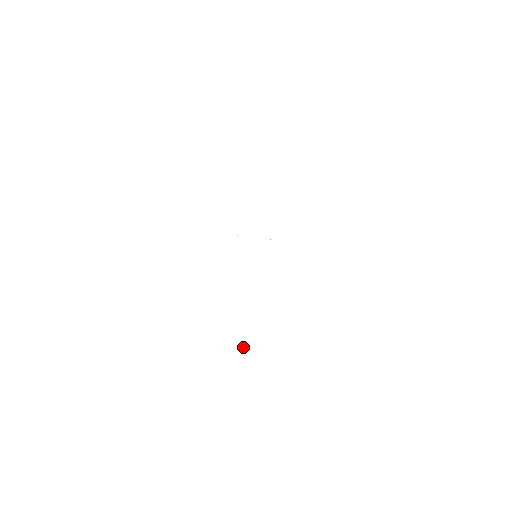
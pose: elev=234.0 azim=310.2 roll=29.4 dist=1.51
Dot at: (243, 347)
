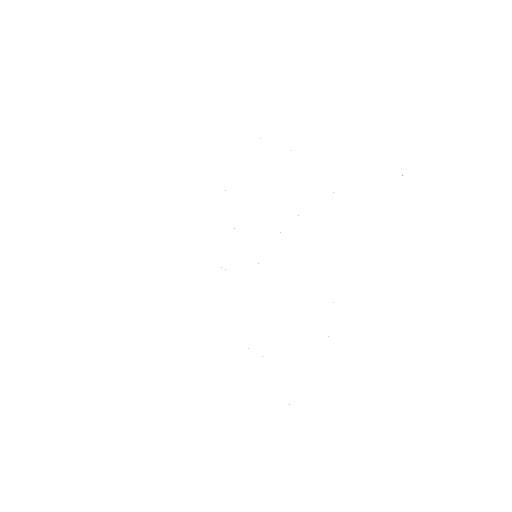
Dot at: occluded
